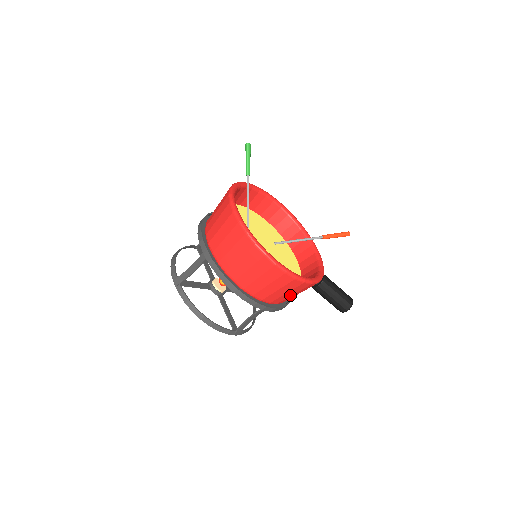
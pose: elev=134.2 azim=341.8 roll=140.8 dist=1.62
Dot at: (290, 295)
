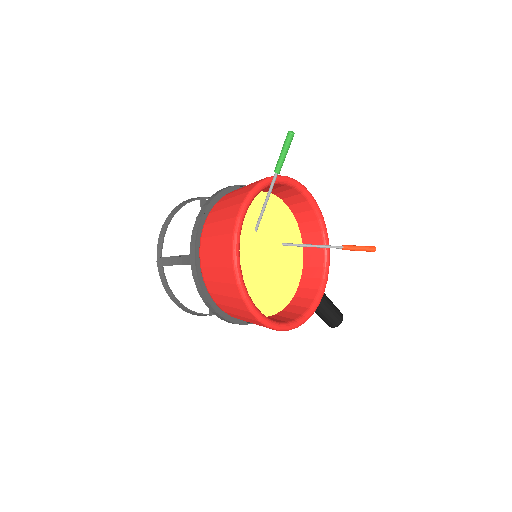
Dot at: occluded
